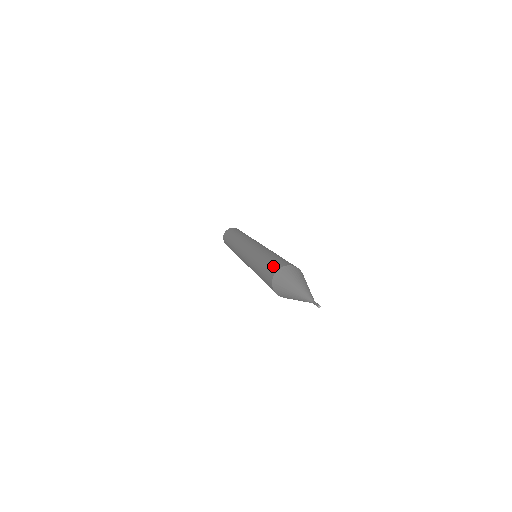
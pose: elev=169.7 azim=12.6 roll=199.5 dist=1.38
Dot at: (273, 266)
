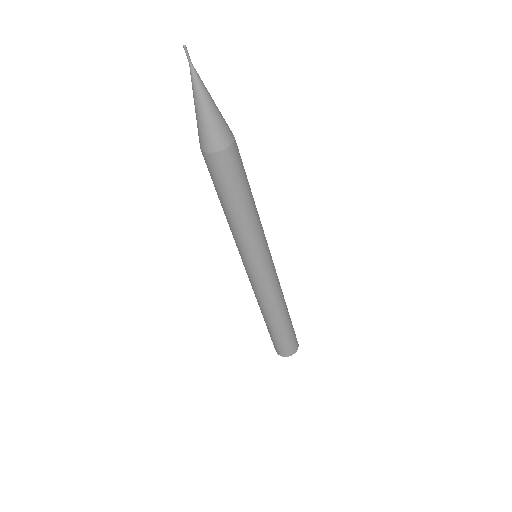
Dot at: occluded
